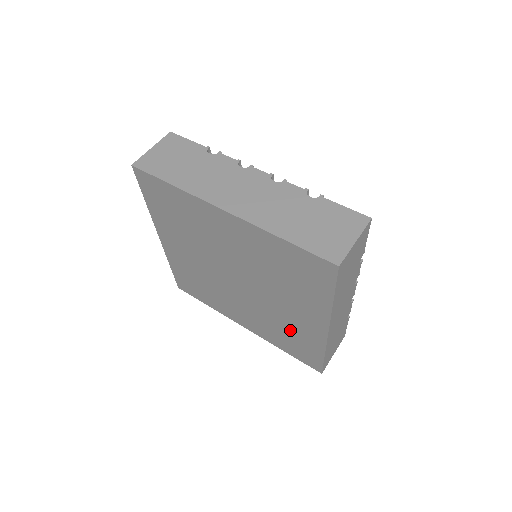
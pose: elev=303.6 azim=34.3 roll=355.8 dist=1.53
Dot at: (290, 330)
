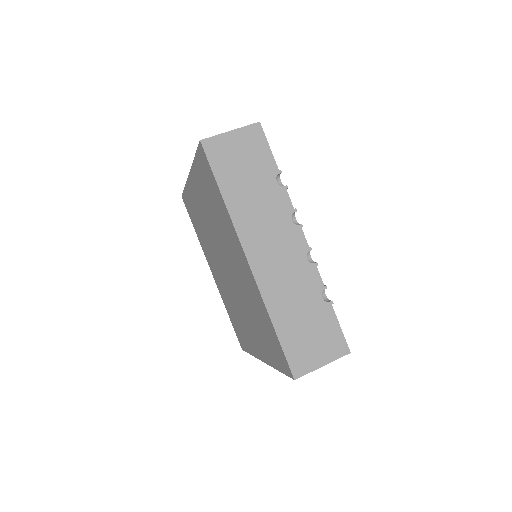
Dot at: (255, 307)
